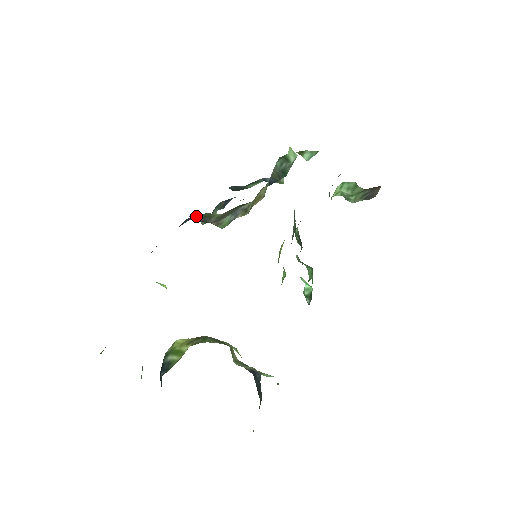
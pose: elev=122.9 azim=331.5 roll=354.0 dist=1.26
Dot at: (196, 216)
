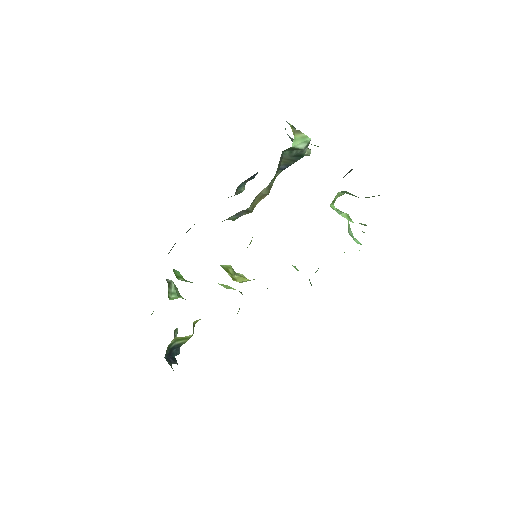
Dot at: occluded
